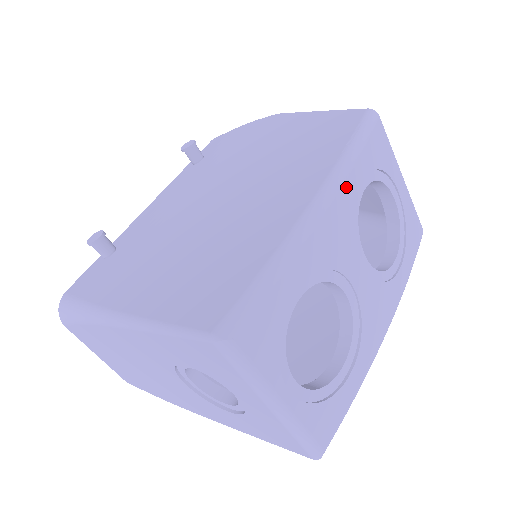
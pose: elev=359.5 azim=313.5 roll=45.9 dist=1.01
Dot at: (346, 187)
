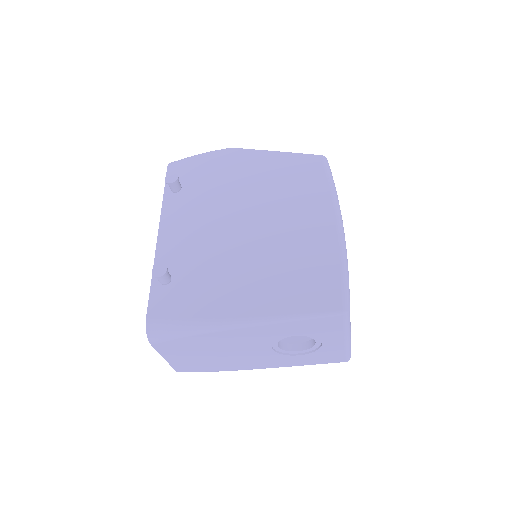
Dot at: occluded
